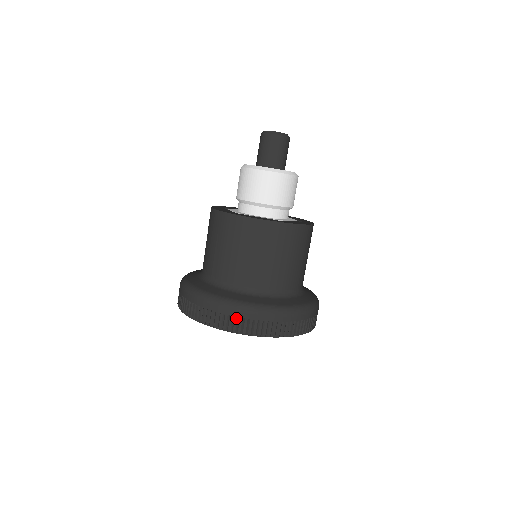
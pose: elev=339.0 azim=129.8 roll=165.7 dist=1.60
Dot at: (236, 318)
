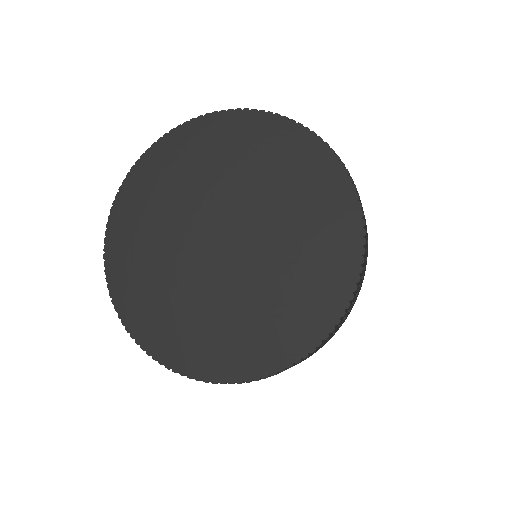
Dot at: occluded
